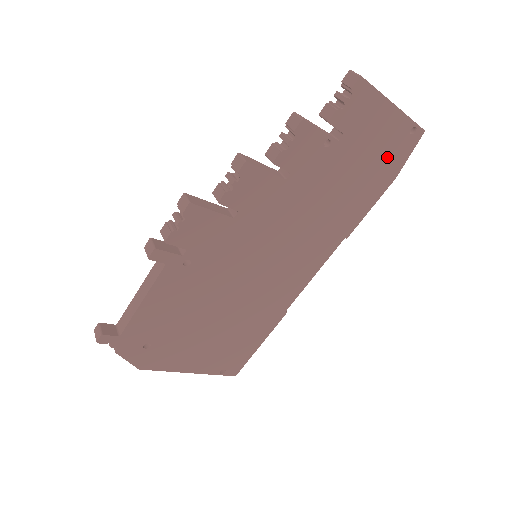
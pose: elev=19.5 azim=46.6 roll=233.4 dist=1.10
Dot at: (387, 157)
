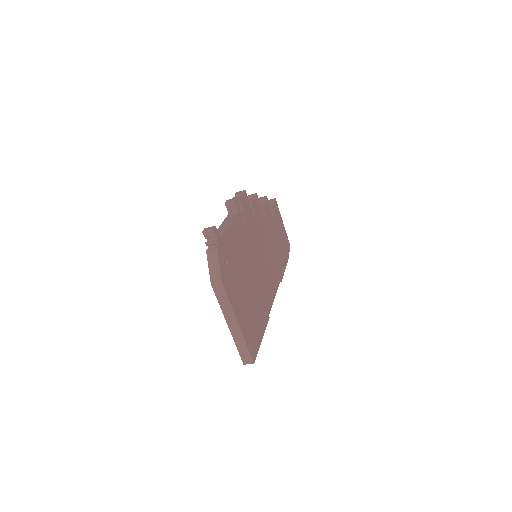
Dot at: (284, 246)
